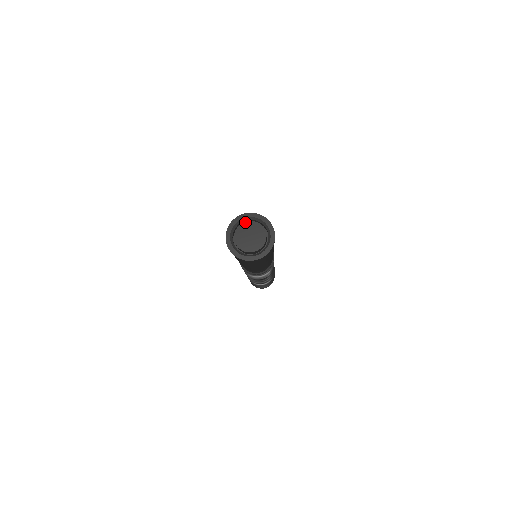
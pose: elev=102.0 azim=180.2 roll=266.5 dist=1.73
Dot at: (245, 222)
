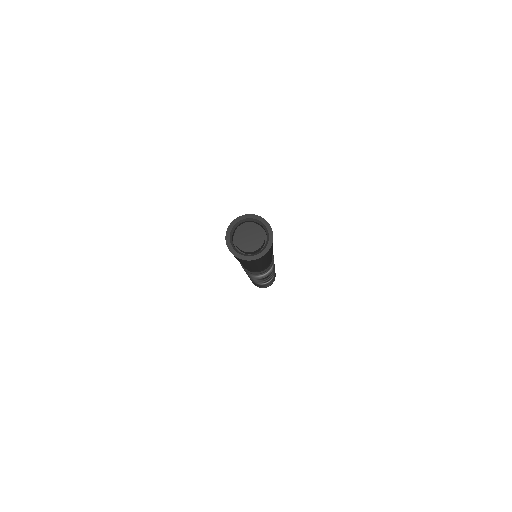
Dot at: (239, 226)
